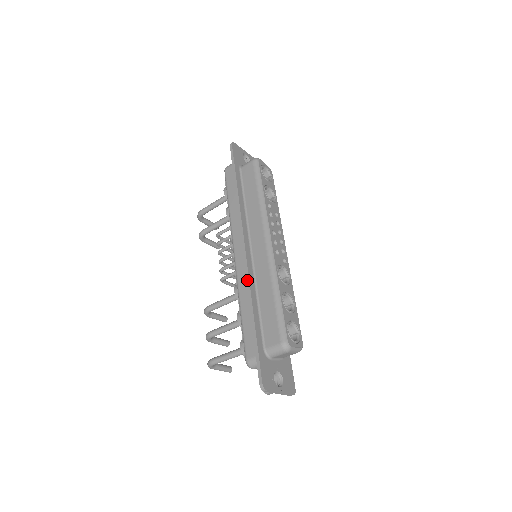
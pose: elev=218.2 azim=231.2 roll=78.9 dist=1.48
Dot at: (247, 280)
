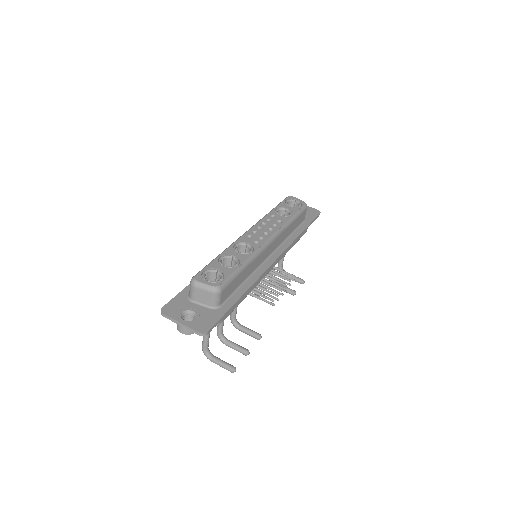
Dot at: occluded
